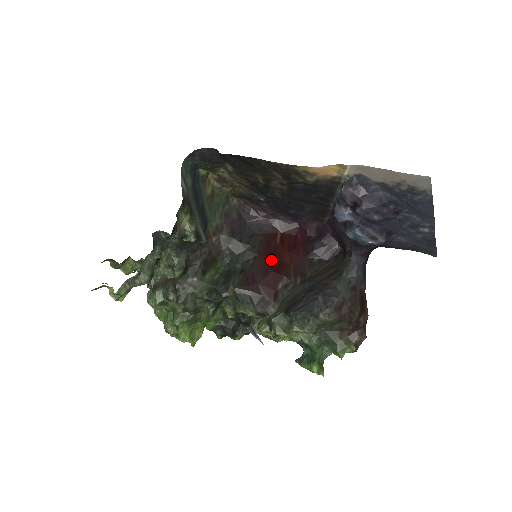
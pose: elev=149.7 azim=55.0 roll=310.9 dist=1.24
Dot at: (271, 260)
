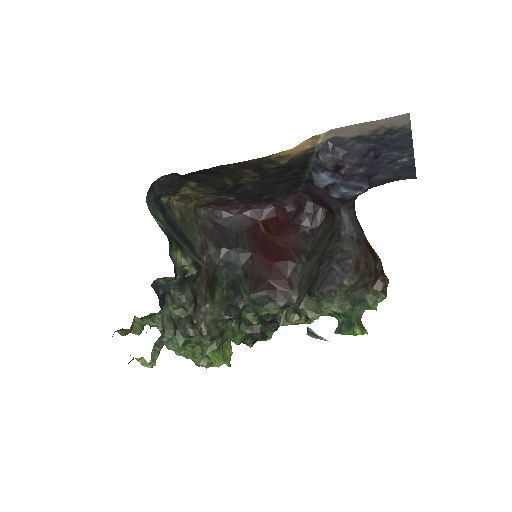
Dot at: (267, 252)
